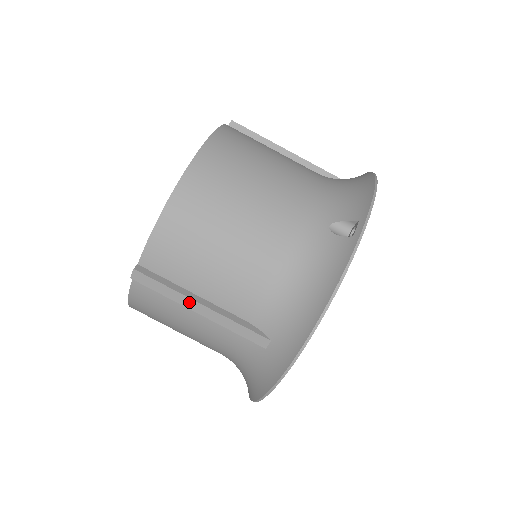
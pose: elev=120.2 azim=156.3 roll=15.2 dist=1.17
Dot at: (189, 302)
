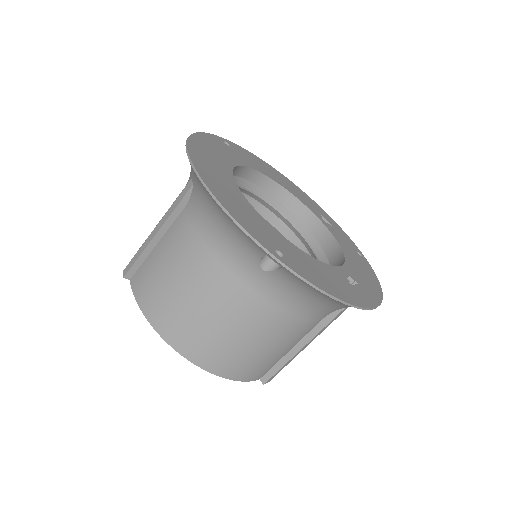
Dot at: (150, 238)
